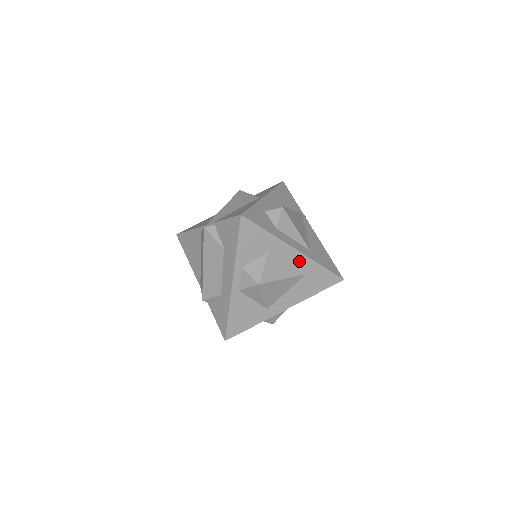
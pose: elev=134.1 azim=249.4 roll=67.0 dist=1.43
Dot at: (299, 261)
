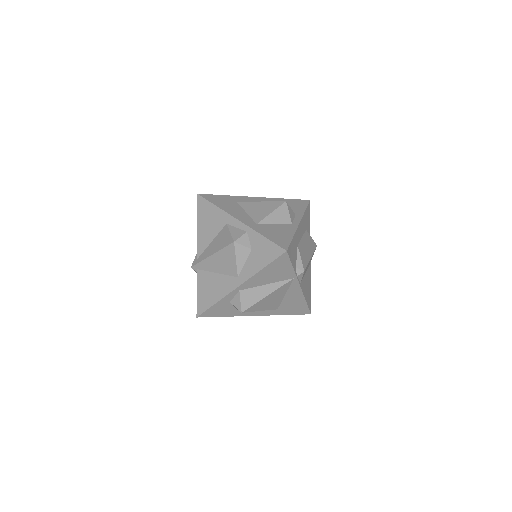
Dot at: occluded
